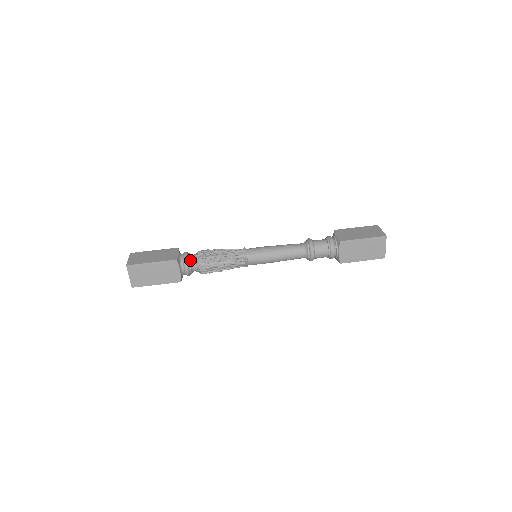
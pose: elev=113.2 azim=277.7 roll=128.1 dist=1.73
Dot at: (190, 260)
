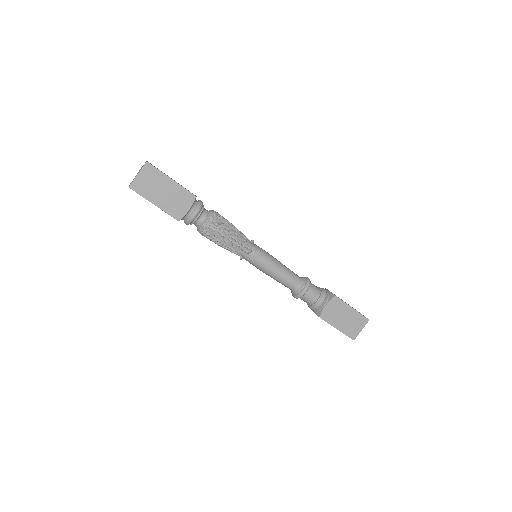
Dot at: (194, 222)
